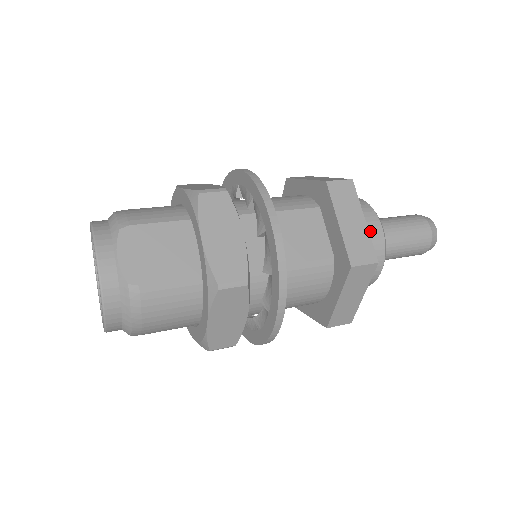
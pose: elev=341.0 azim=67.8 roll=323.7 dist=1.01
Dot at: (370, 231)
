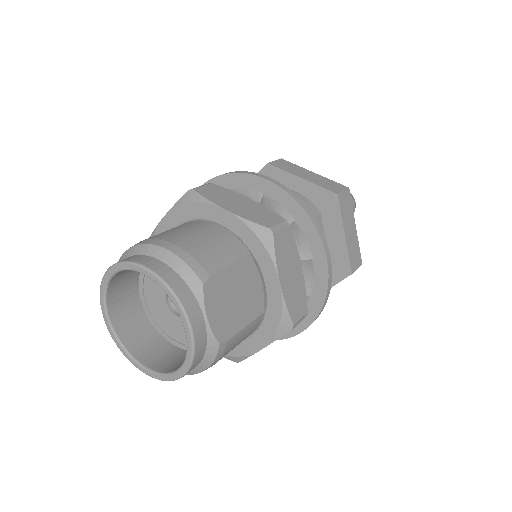
Dot at: occluded
